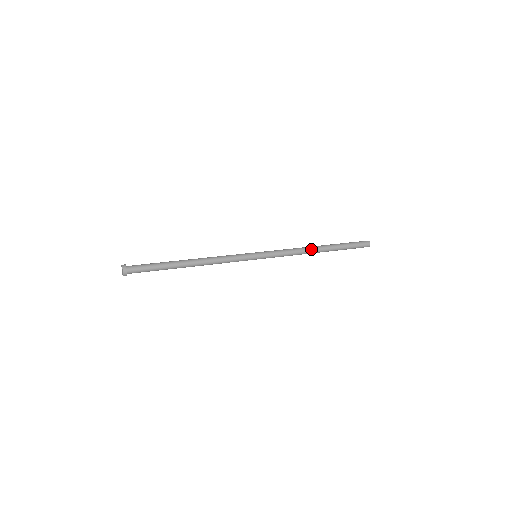
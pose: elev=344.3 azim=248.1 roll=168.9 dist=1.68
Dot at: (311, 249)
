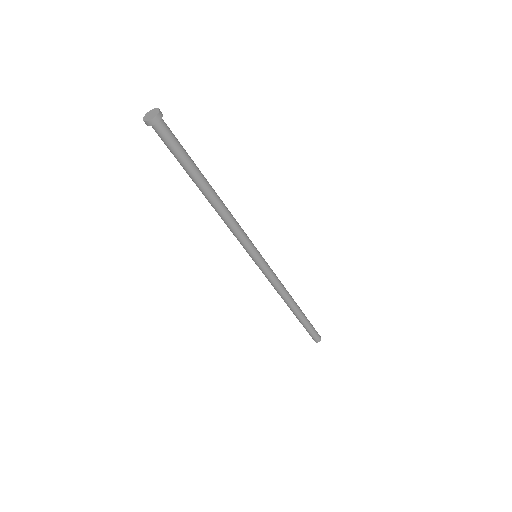
Dot at: (292, 298)
